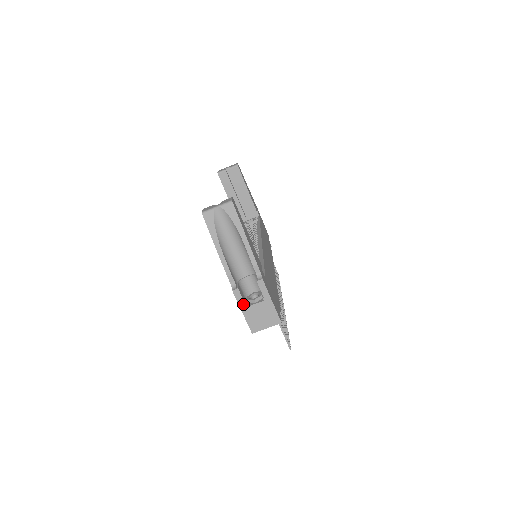
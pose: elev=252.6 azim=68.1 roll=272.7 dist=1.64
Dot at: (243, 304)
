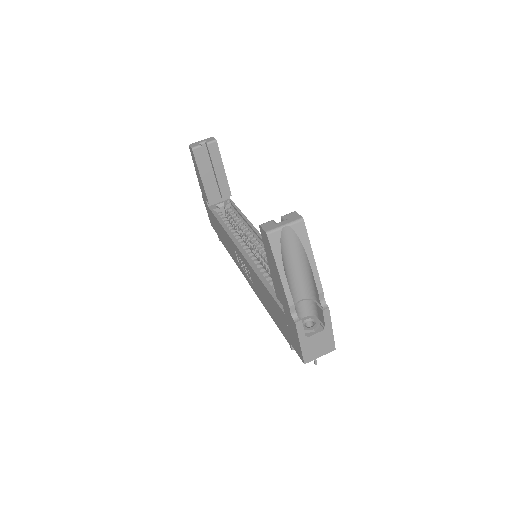
Dot at: (303, 336)
